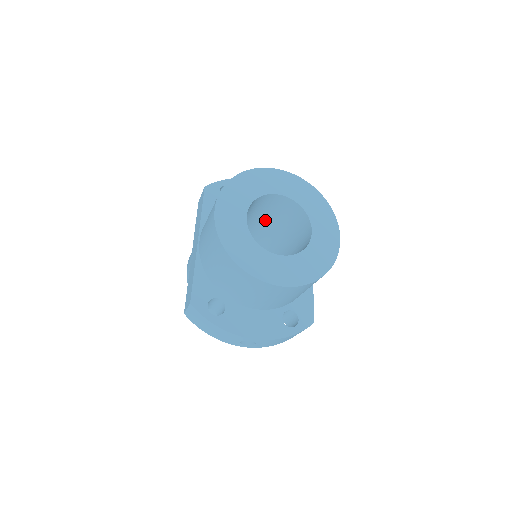
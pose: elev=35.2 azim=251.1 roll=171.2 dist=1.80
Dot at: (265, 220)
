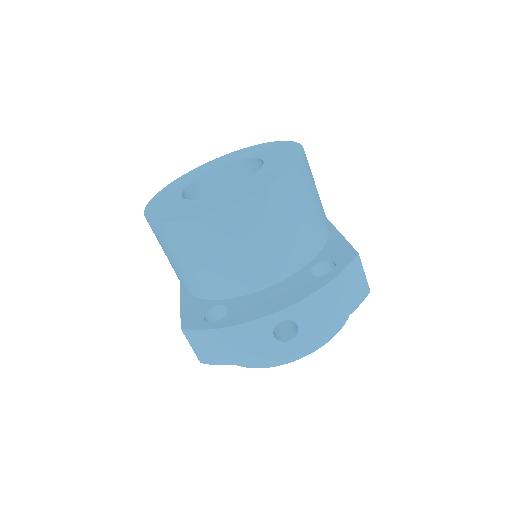
Dot at: occluded
